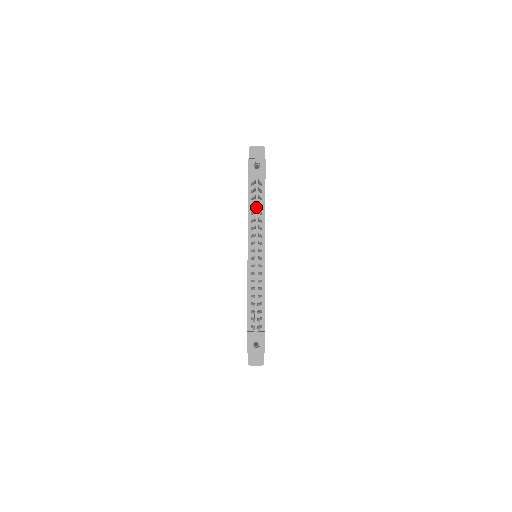
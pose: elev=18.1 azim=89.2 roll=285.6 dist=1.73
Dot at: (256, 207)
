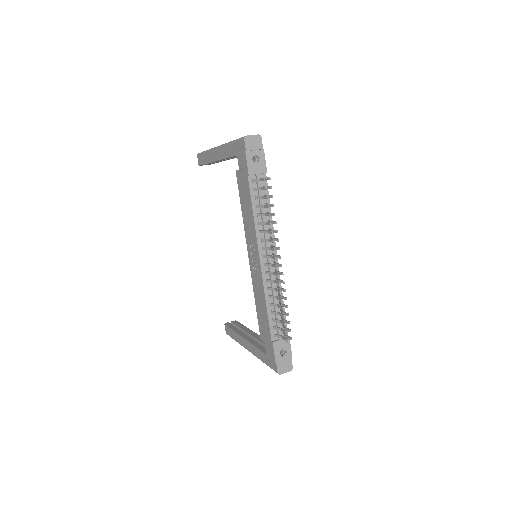
Dot at: occluded
